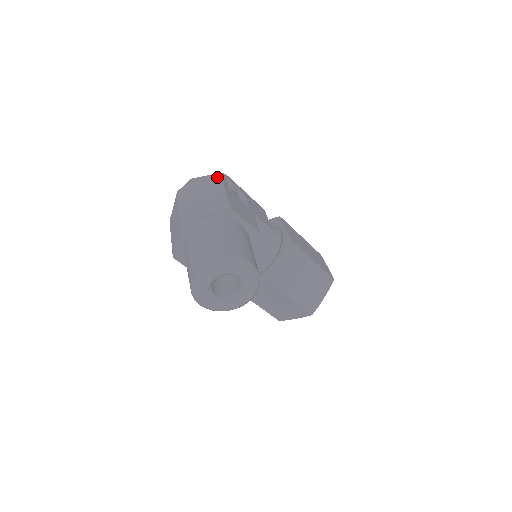
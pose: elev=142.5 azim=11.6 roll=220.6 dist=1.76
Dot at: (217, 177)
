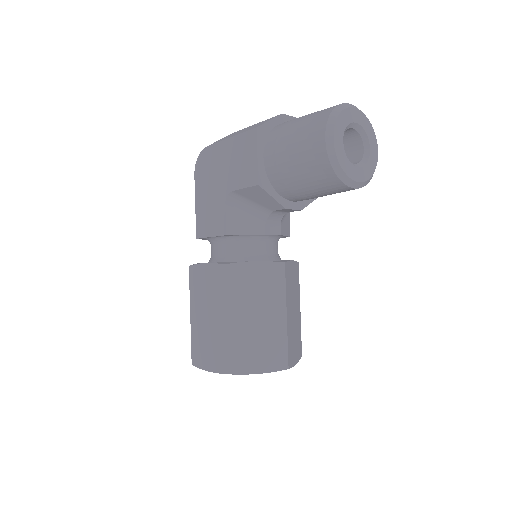
Dot at: occluded
